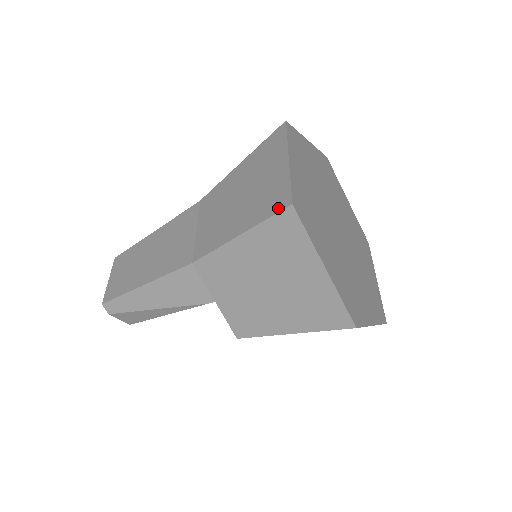
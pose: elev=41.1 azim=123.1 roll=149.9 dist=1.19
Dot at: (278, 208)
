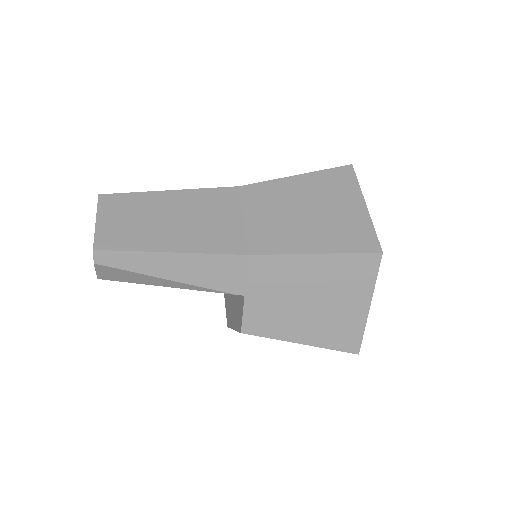
Dot at: (366, 249)
